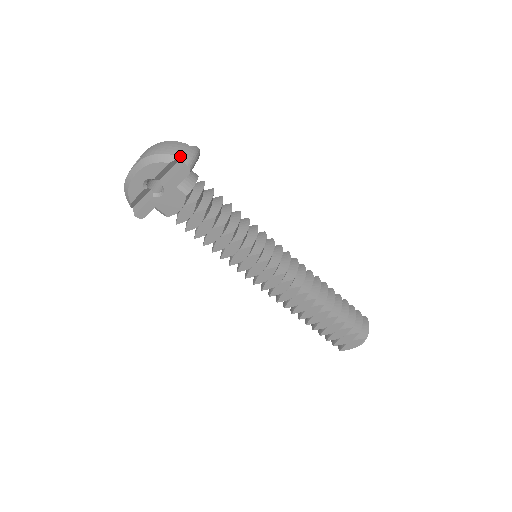
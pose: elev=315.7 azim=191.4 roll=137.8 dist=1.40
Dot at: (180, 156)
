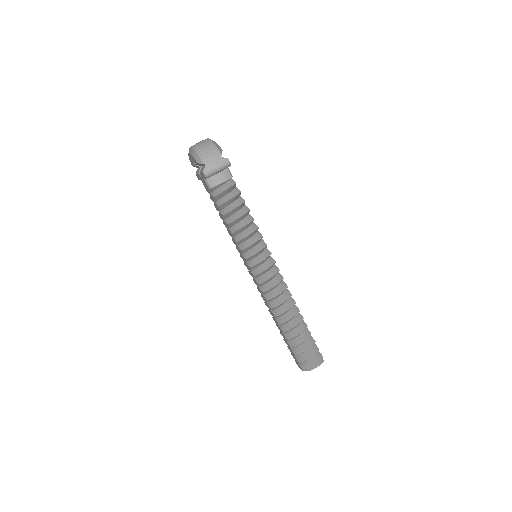
Dot at: (204, 163)
